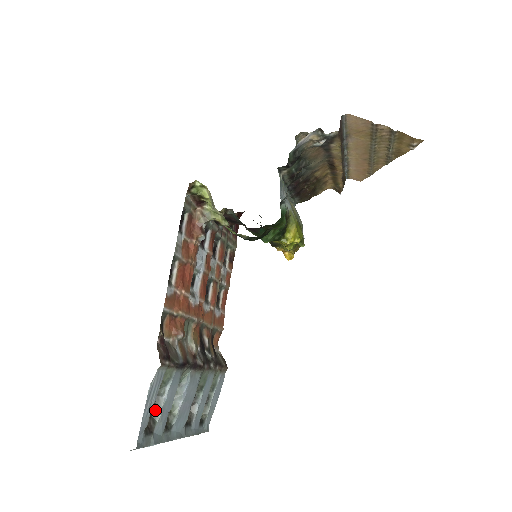
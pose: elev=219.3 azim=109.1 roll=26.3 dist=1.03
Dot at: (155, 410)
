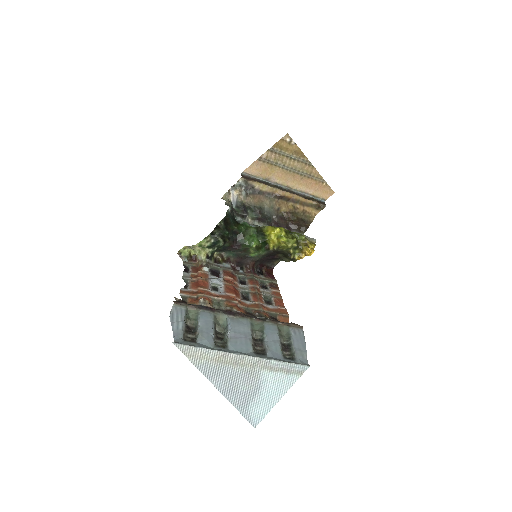
Dot at: (195, 334)
